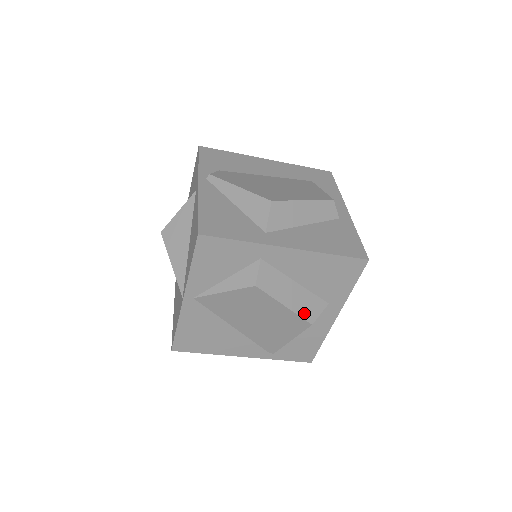
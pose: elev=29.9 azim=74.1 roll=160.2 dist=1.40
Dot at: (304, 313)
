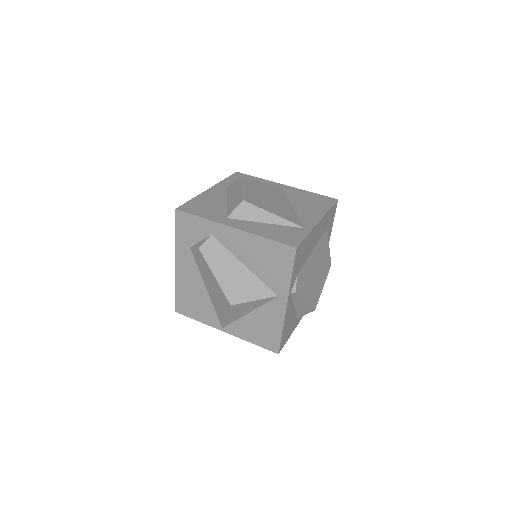
Dot at: occluded
